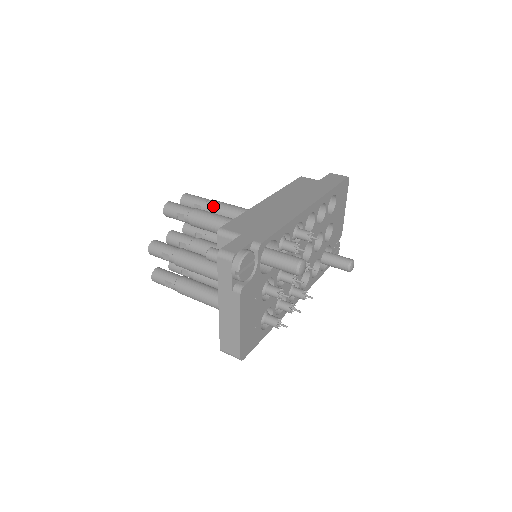
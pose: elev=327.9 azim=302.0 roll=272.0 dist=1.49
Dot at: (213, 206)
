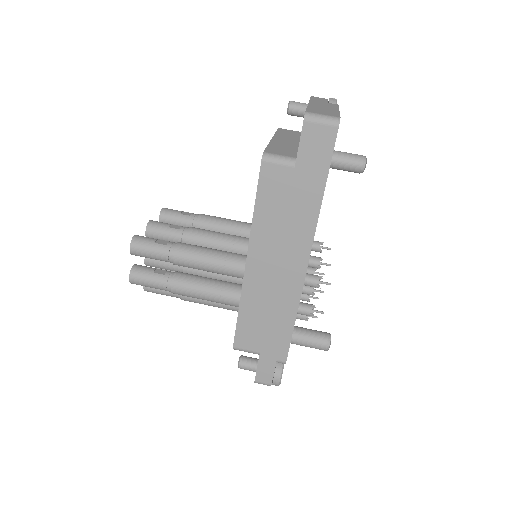
Dot at: (183, 266)
